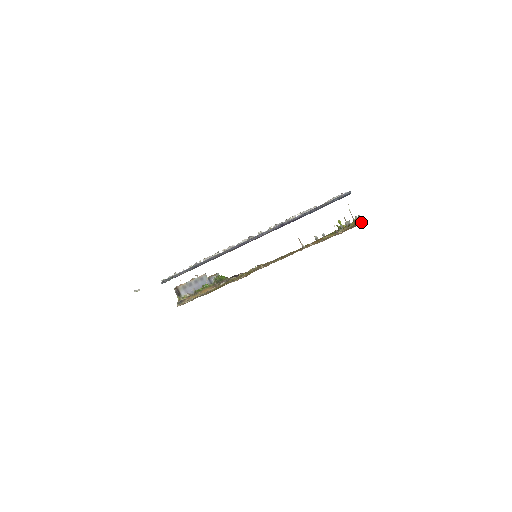
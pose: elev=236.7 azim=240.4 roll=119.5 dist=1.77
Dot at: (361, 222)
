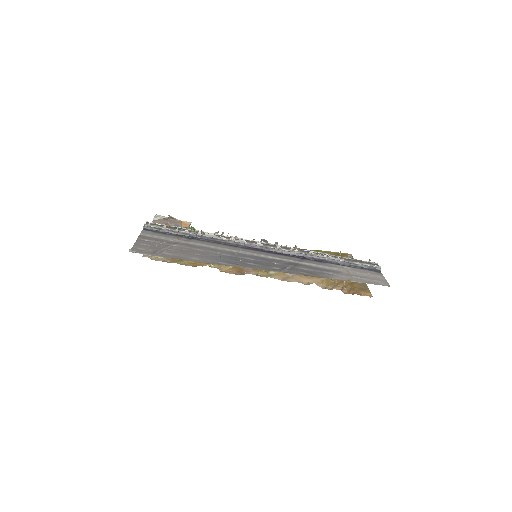
Dot at: occluded
